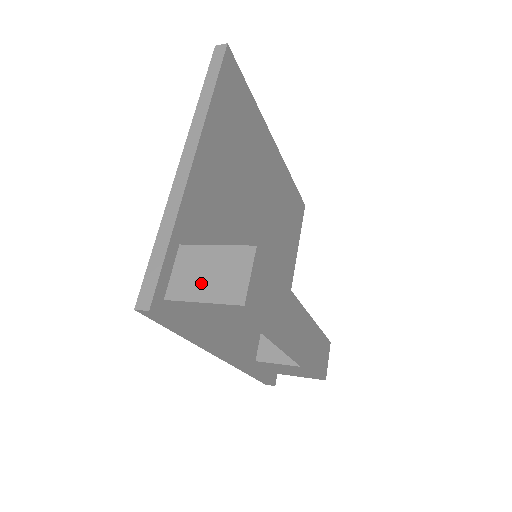
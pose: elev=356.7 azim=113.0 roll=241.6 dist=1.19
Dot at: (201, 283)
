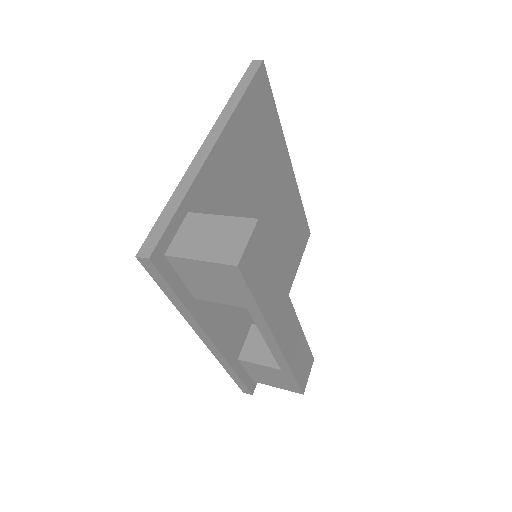
Dot at: (201, 244)
